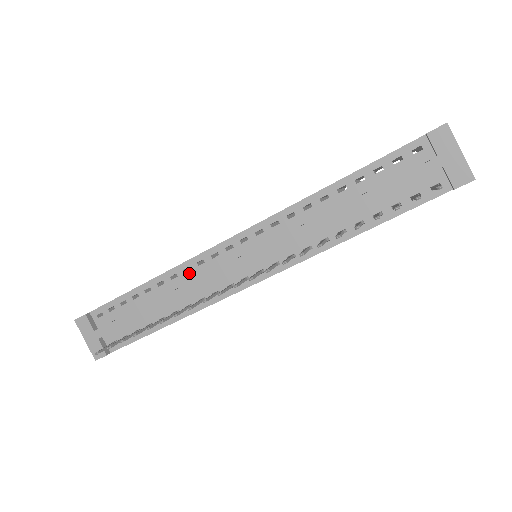
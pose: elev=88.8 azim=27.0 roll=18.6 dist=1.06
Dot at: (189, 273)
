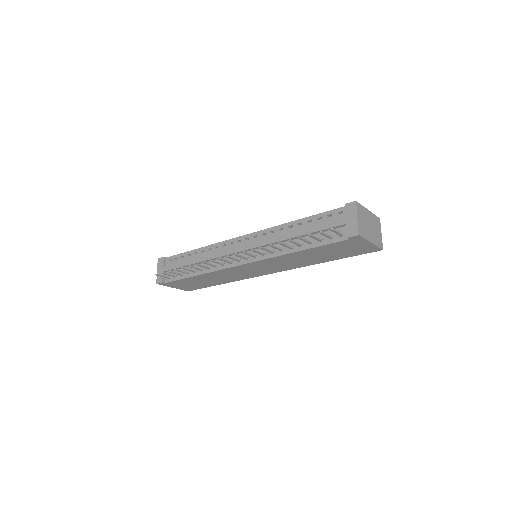
Dot at: (217, 249)
